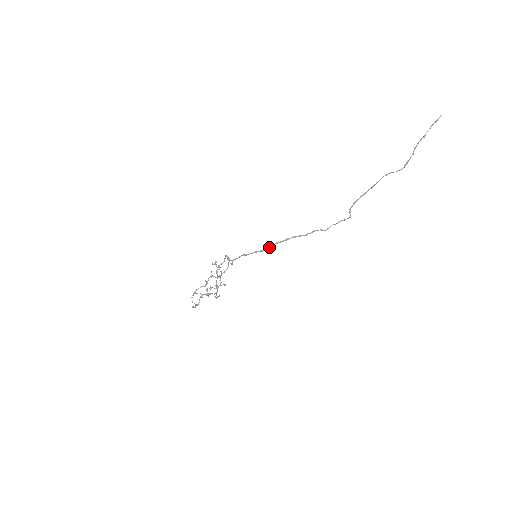
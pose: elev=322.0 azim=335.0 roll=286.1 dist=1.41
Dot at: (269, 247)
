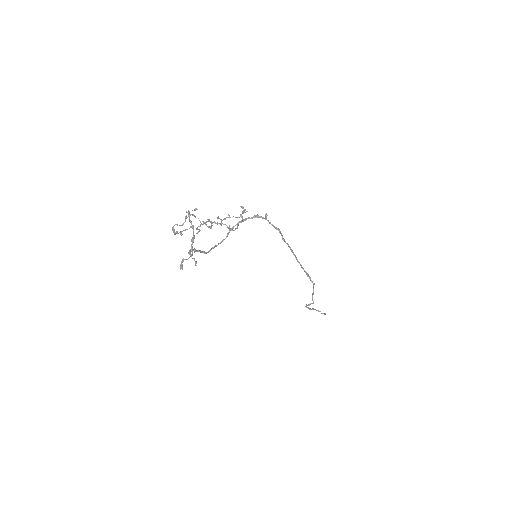
Dot at: (288, 244)
